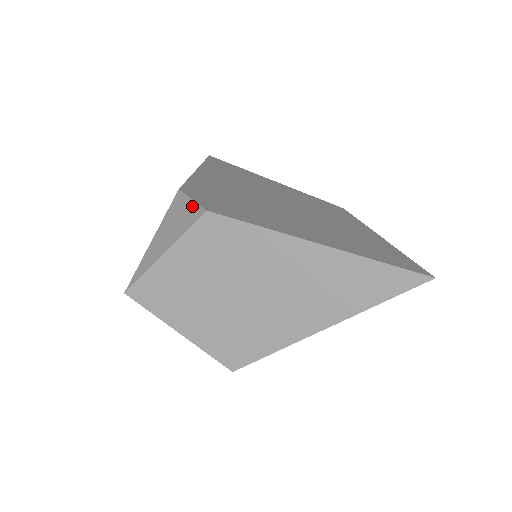
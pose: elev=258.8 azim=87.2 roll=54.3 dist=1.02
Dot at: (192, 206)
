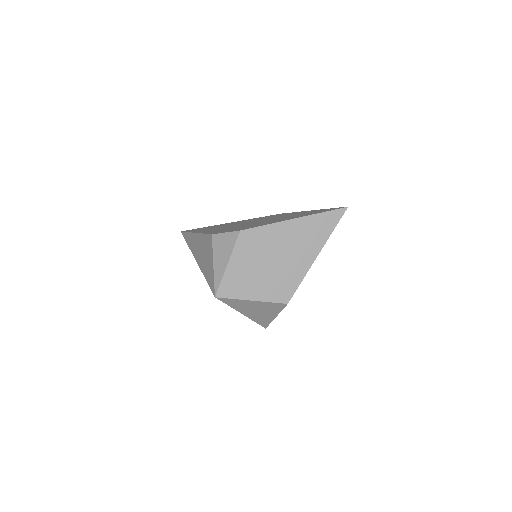
Dot at: (229, 235)
